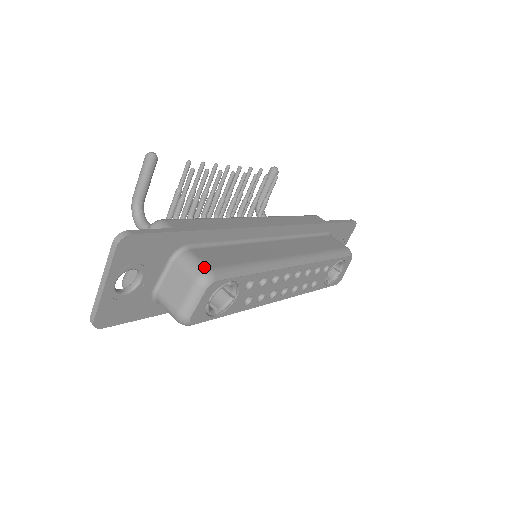
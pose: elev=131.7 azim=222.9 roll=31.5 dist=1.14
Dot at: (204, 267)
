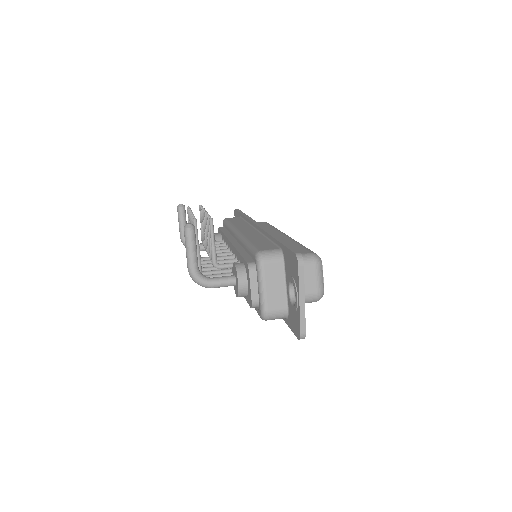
Dot at: (310, 254)
